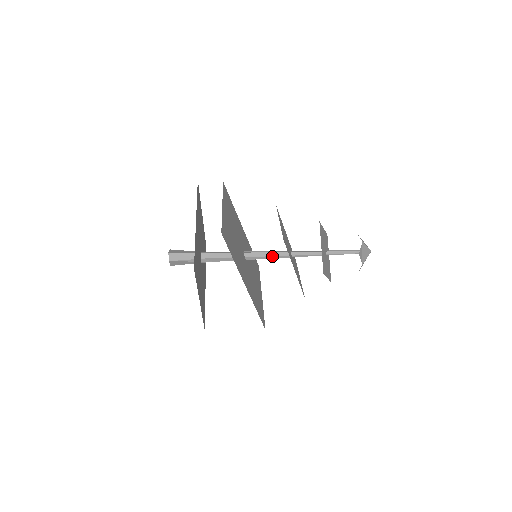
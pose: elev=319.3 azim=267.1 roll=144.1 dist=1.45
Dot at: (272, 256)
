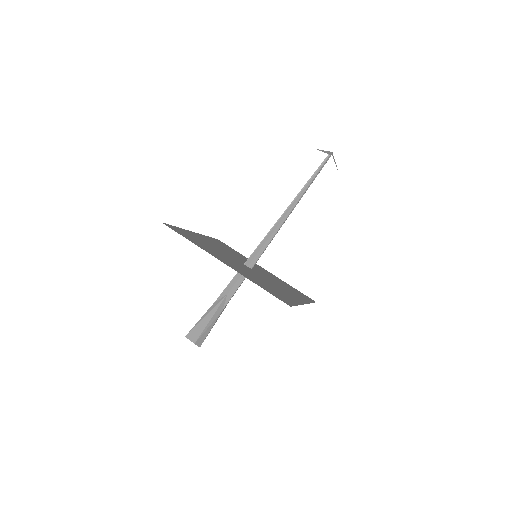
Dot at: (270, 242)
